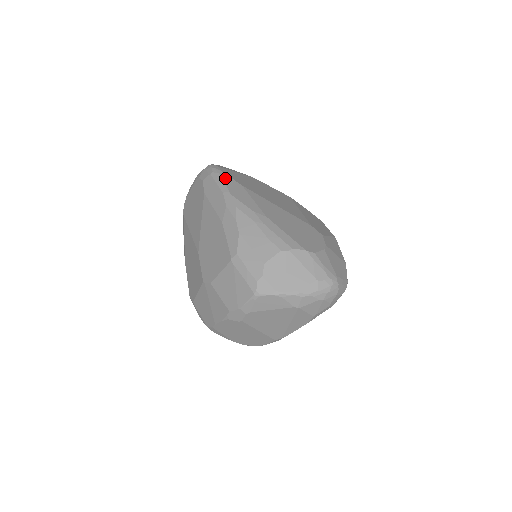
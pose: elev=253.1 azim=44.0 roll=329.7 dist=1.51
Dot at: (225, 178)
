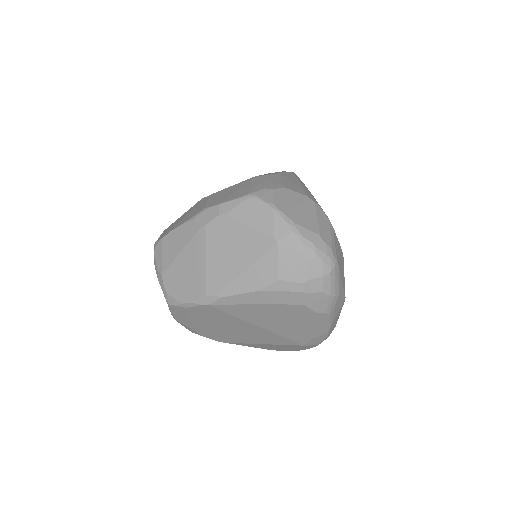
Dot at: occluded
